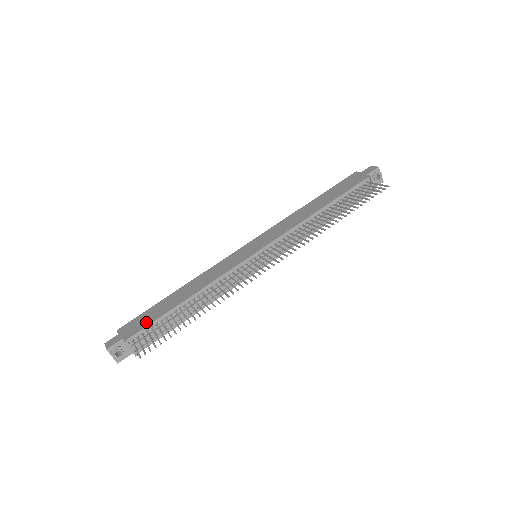
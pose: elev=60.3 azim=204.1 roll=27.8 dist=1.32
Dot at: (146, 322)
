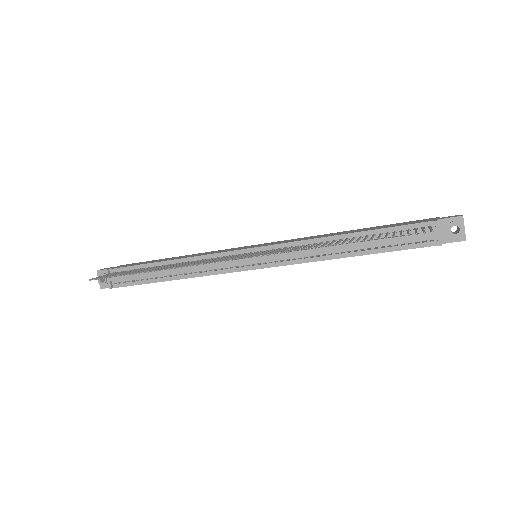
Dot at: (132, 265)
